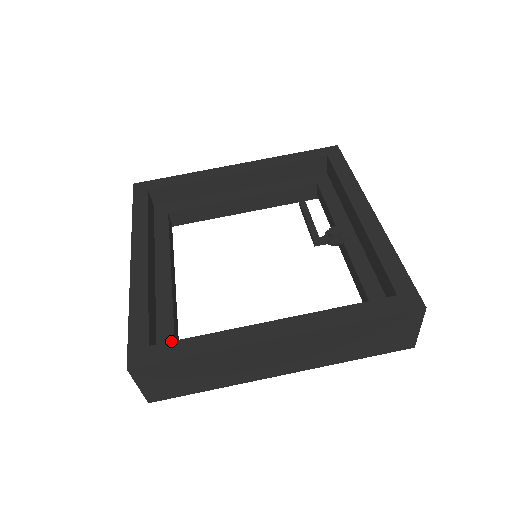
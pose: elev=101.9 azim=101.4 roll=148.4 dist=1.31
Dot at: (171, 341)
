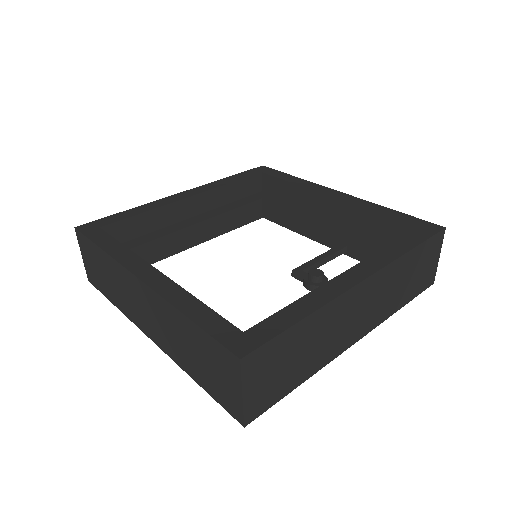
Dot at: occluded
